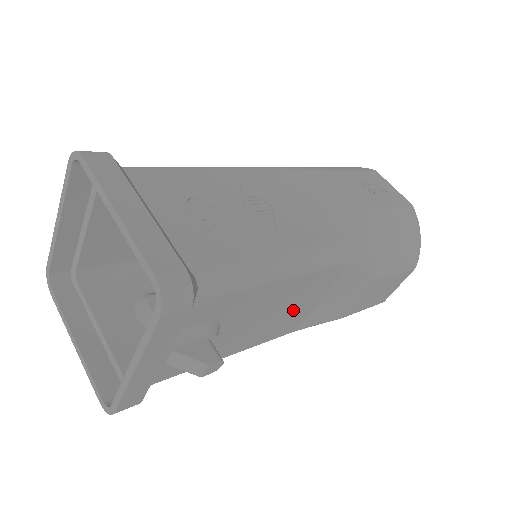
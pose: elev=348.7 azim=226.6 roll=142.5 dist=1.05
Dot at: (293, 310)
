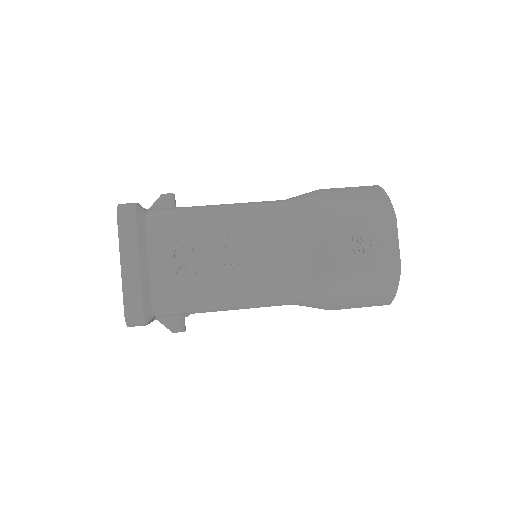
Dot at: occluded
